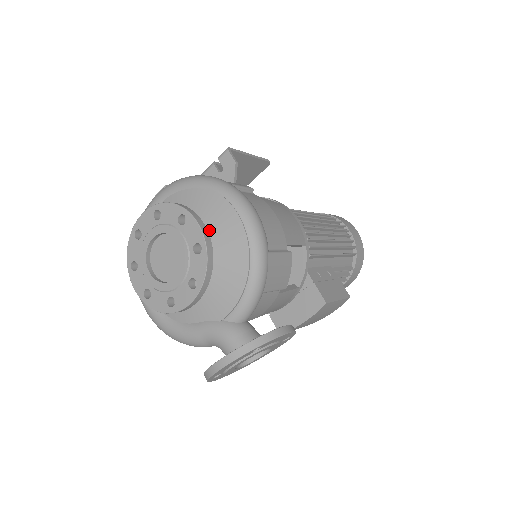
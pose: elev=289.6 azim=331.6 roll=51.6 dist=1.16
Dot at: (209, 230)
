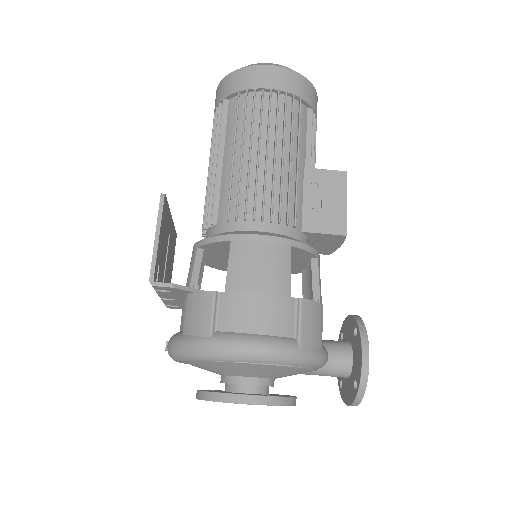
Dot at: (247, 373)
